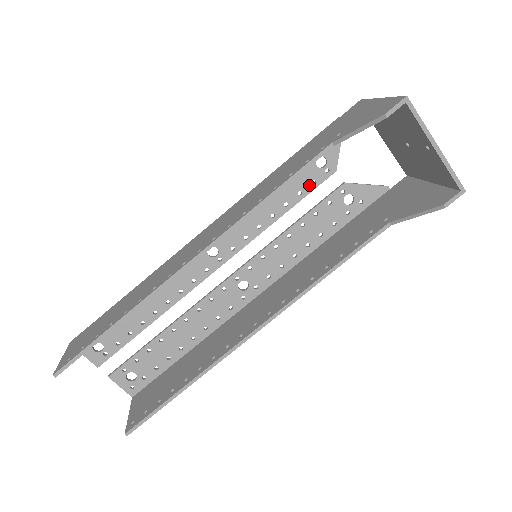
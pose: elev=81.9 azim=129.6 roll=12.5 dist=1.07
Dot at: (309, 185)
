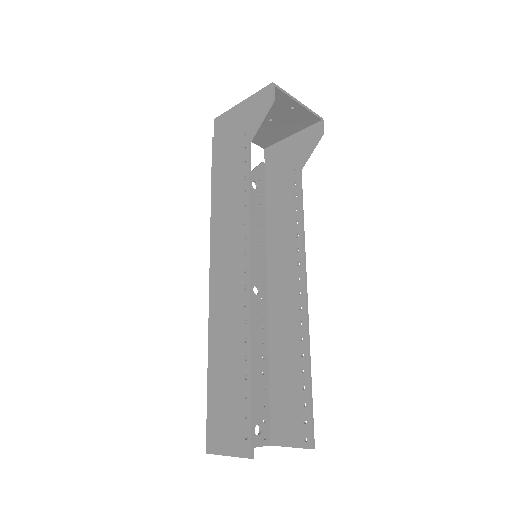
Dot at: occluded
